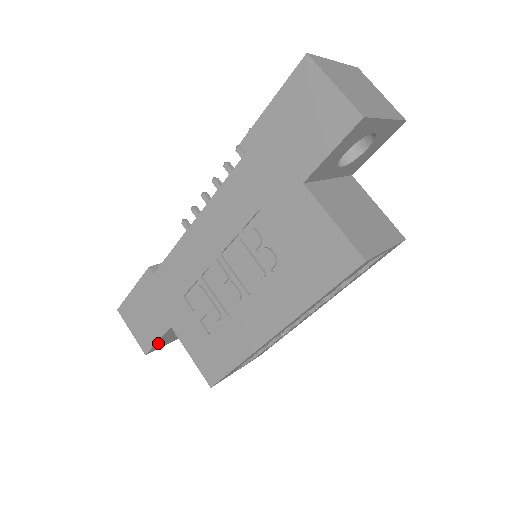
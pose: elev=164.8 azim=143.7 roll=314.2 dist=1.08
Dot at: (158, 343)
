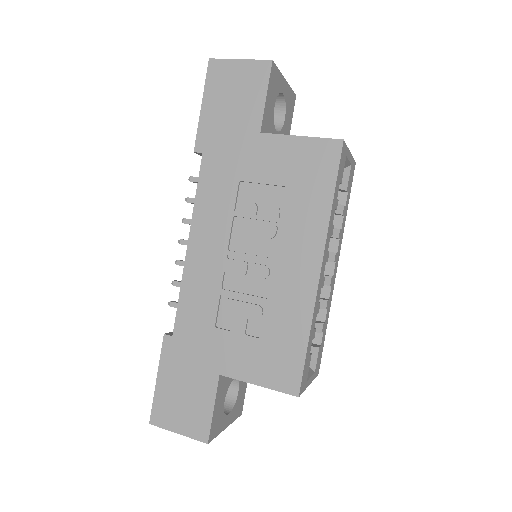
Dot at: (214, 417)
